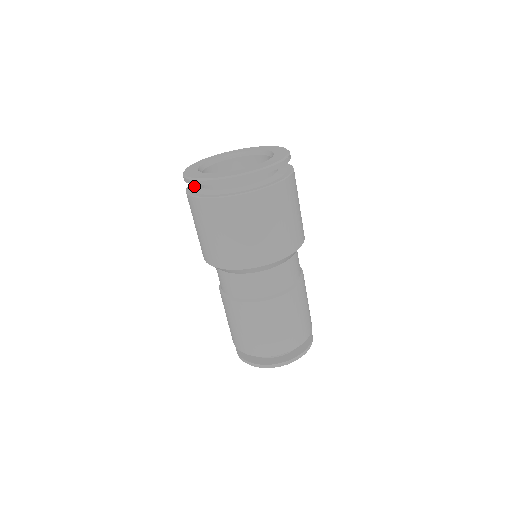
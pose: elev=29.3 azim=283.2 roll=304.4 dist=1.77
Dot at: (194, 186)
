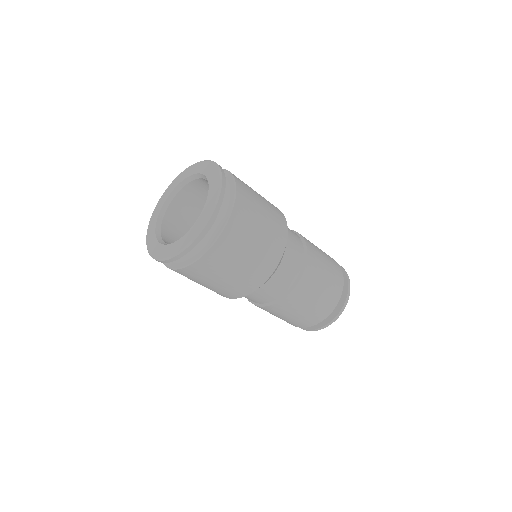
Dot at: occluded
